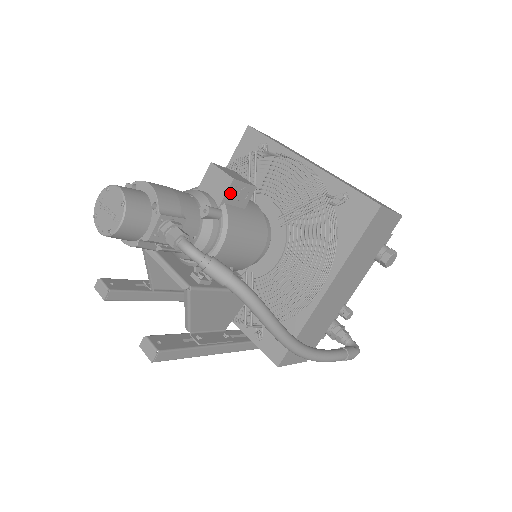
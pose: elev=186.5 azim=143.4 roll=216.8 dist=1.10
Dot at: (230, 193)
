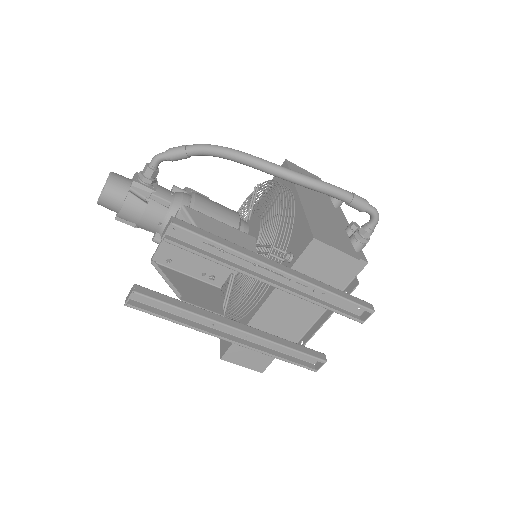
Dot at: (189, 192)
